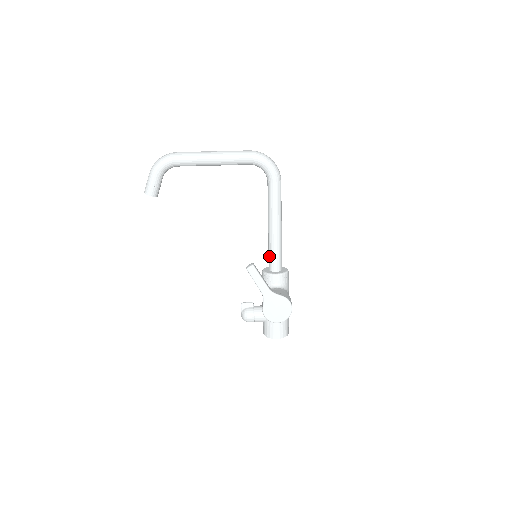
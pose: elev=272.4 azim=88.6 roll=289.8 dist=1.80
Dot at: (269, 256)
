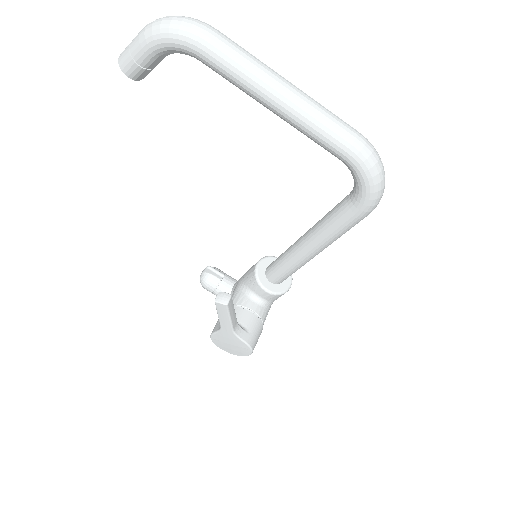
Dot at: (276, 263)
